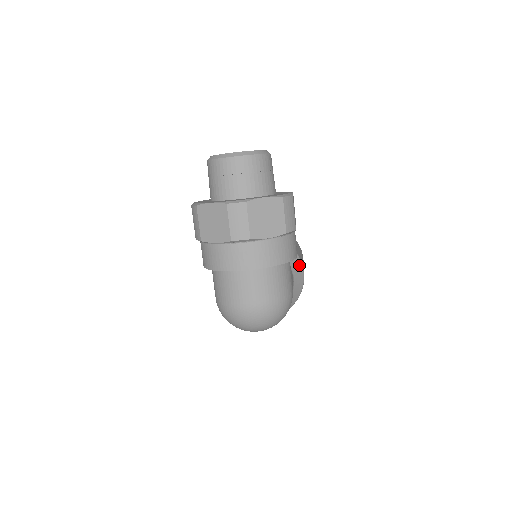
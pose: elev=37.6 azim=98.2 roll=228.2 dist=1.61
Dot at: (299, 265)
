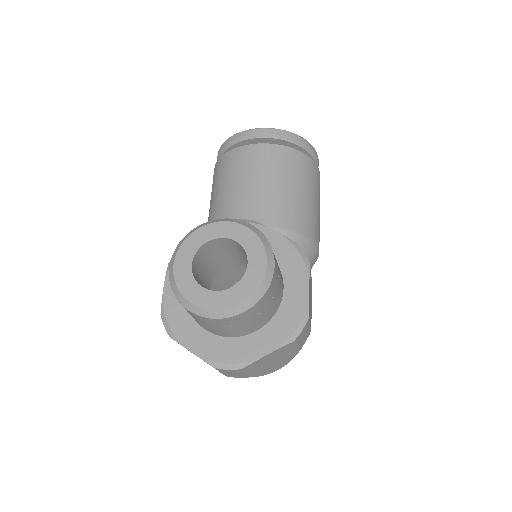
Dot at: (313, 253)
